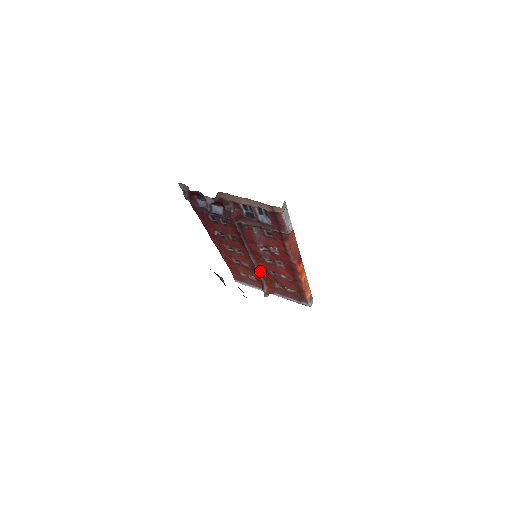
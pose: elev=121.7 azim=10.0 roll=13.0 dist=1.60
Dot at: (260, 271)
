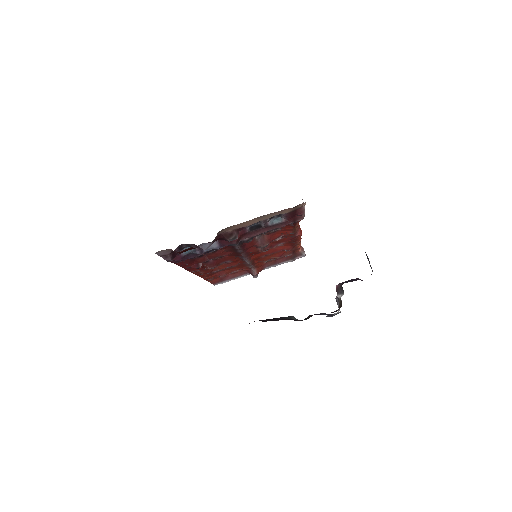
Dot at: (251, 263)
